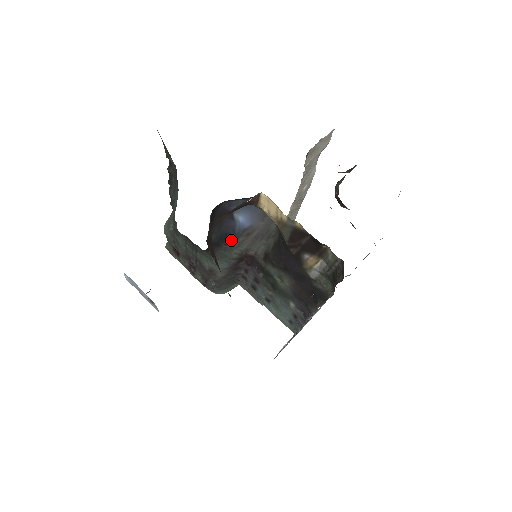
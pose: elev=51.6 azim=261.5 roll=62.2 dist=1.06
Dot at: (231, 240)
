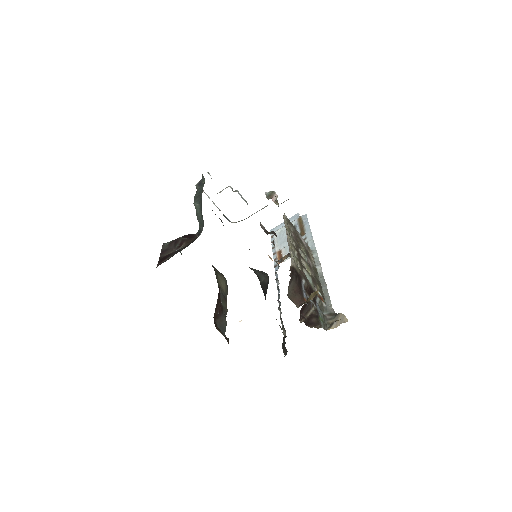
Dot at: occluded
